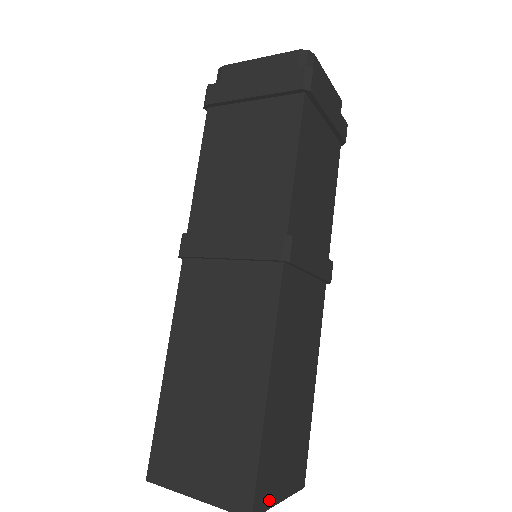
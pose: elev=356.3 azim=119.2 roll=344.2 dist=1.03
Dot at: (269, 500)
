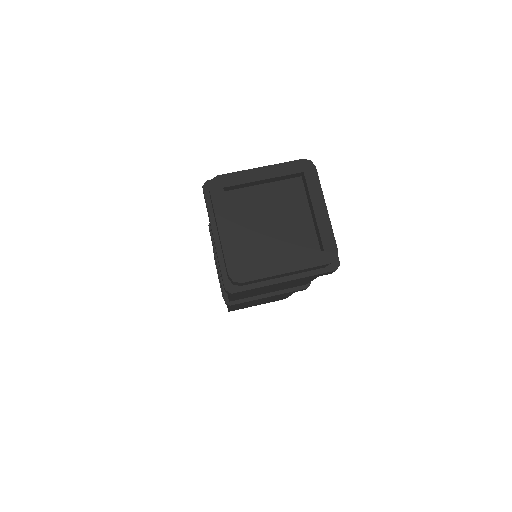
Dot at: occluded
